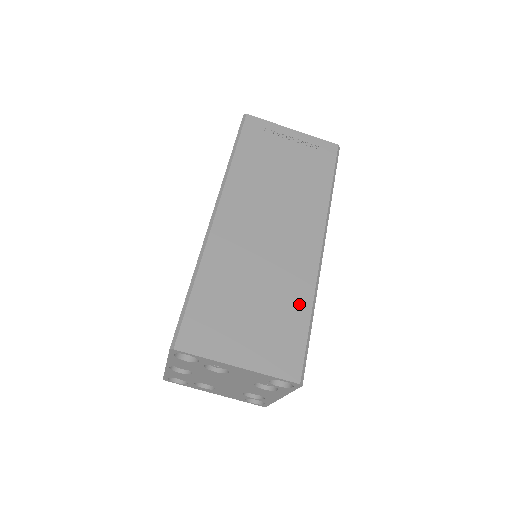
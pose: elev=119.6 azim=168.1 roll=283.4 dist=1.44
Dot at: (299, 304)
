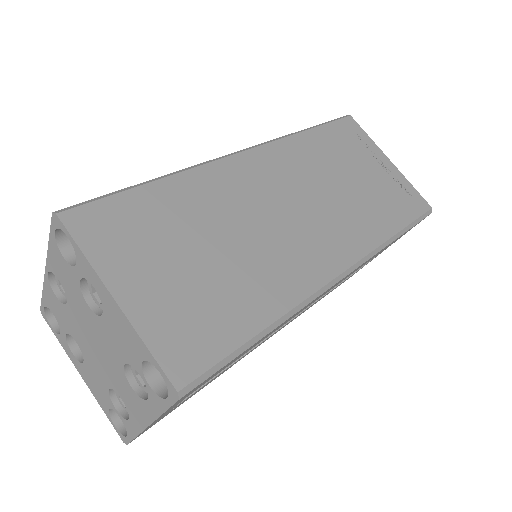
Dot at: (262, 303)
